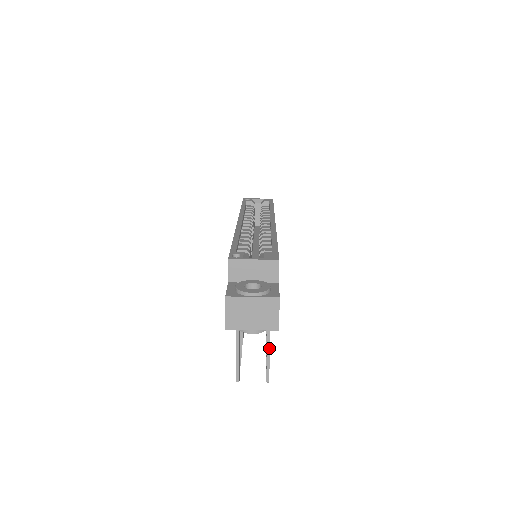
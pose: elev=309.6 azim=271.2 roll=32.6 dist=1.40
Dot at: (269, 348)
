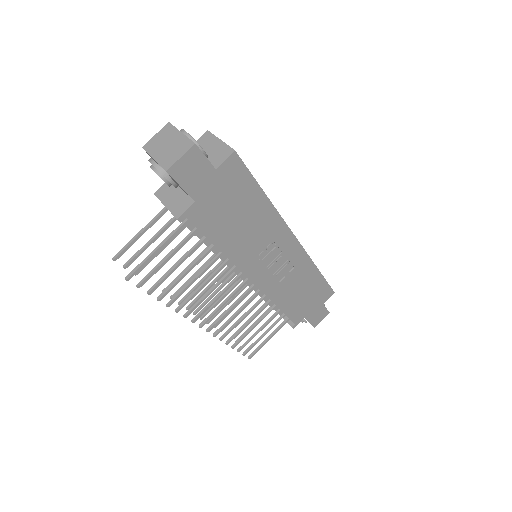
Dot at: (160, 246)
